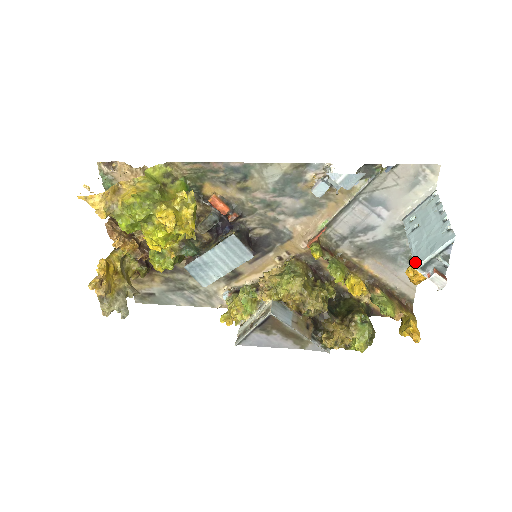
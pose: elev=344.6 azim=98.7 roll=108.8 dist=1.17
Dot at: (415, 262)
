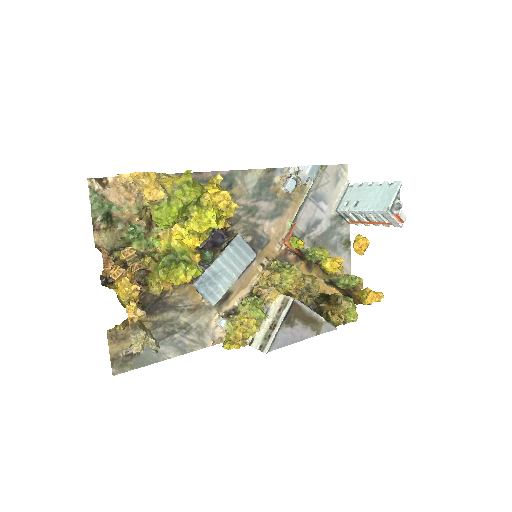
Dot at: (384, 209)
